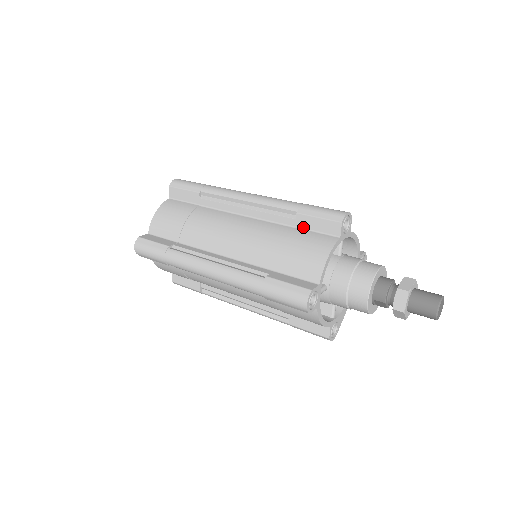
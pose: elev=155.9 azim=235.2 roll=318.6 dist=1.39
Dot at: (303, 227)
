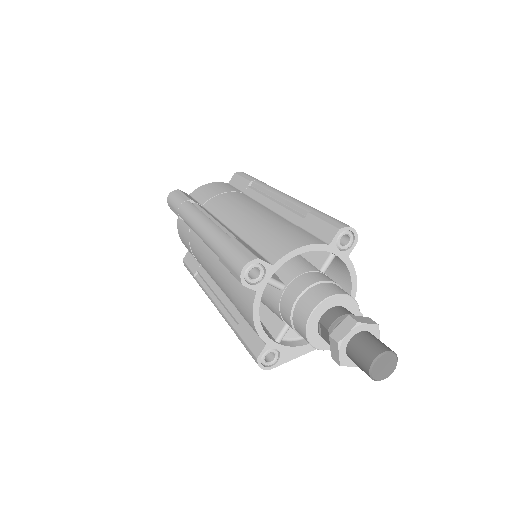
Dot at: (305, 227)
